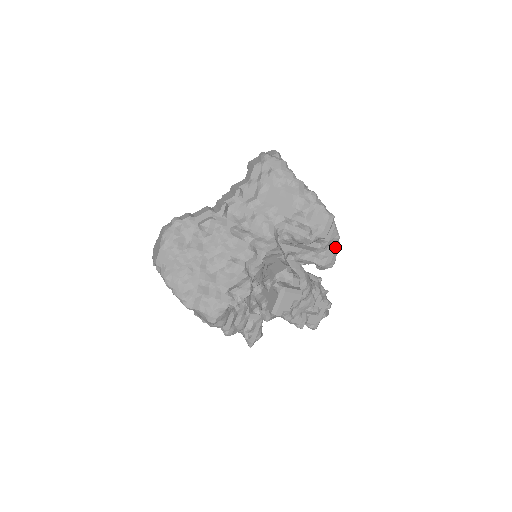
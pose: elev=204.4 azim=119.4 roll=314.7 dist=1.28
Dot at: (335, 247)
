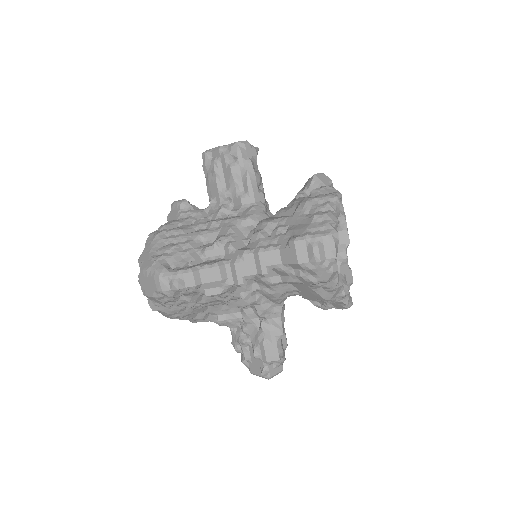
Dot at: occluded
